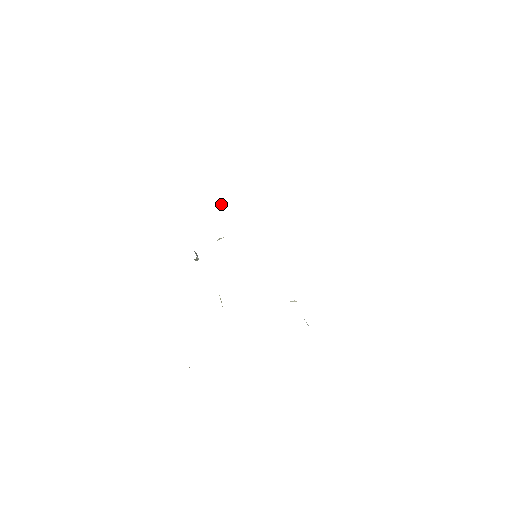
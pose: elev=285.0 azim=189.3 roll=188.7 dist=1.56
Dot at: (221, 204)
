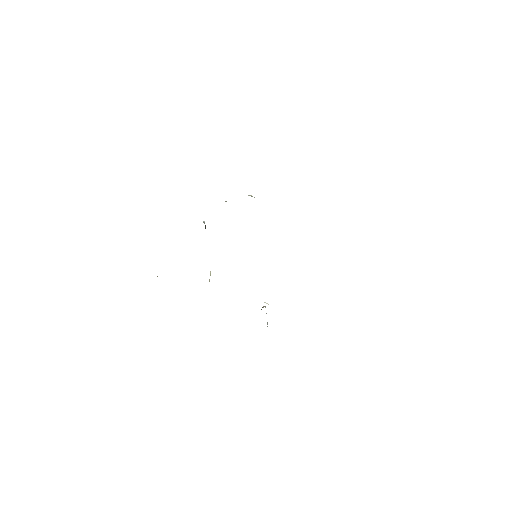
Dot at: (249, 195)
